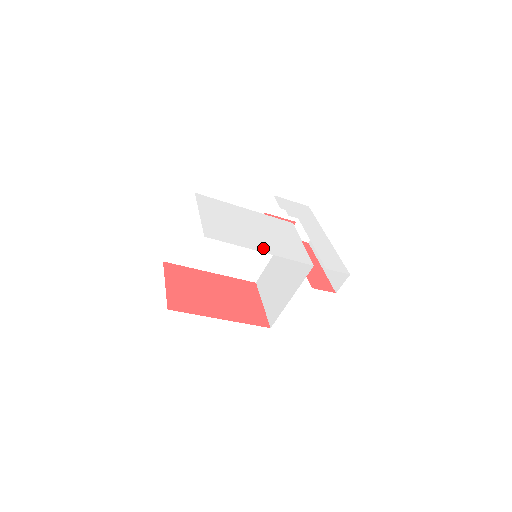
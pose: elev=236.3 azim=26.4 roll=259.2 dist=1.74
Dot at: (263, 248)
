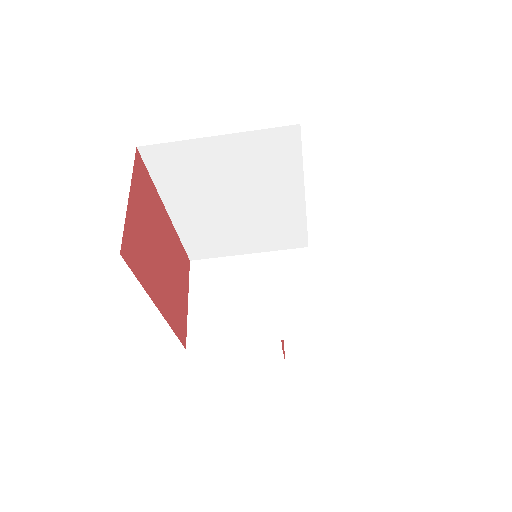
Dot at: occluded
